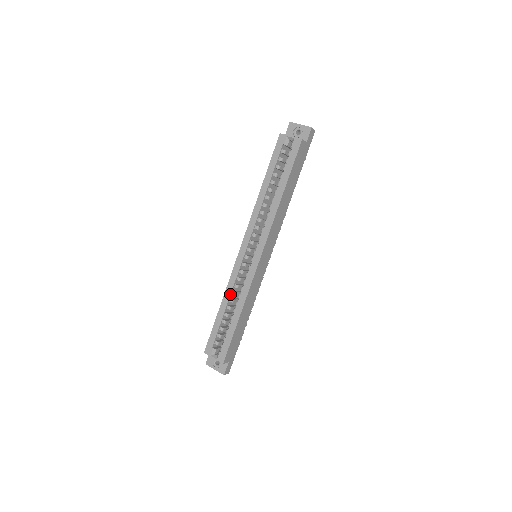
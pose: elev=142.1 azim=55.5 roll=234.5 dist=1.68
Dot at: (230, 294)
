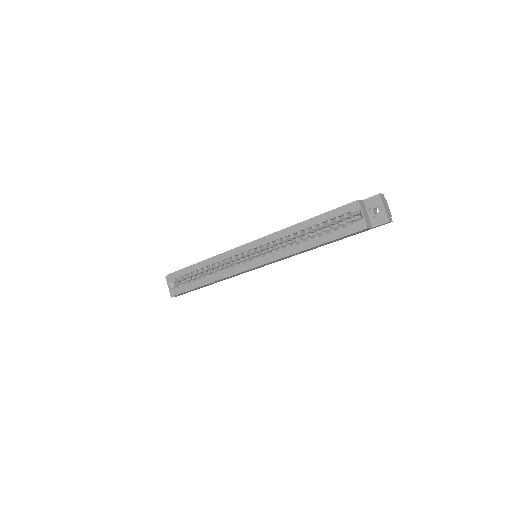
Dot at: (213, 263)
